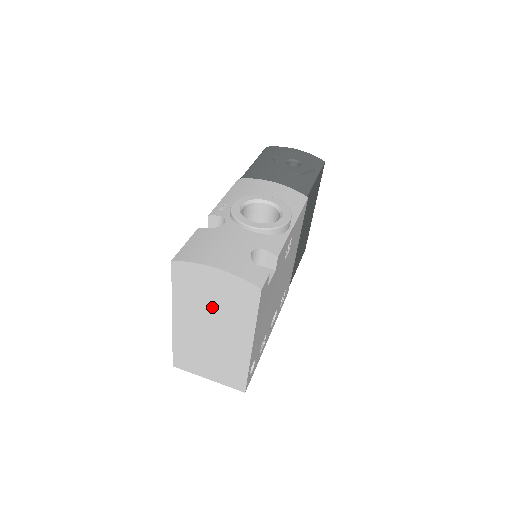
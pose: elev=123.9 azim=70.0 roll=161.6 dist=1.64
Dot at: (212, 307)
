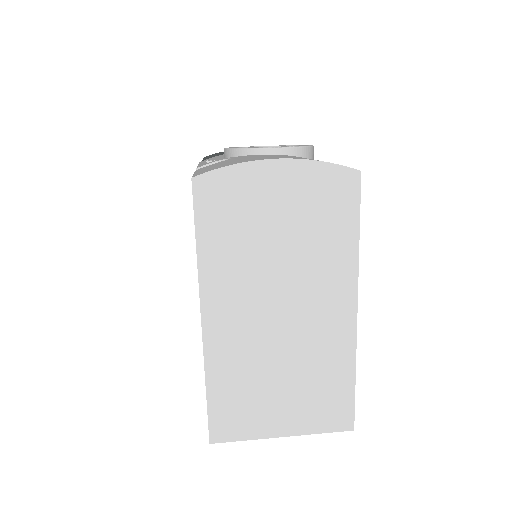
Dot at: (277, 254)
